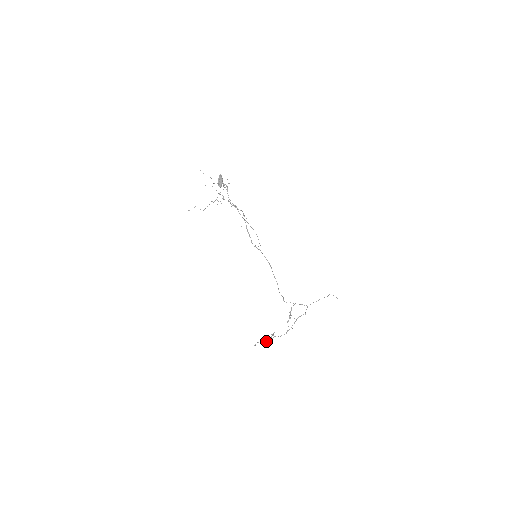
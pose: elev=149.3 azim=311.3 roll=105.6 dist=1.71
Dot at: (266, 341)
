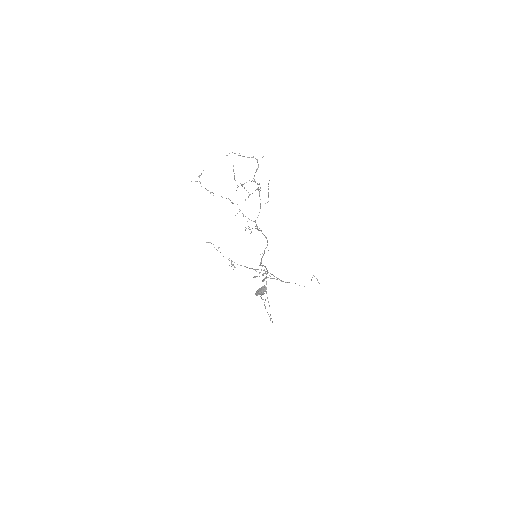
Dot at: occluded
